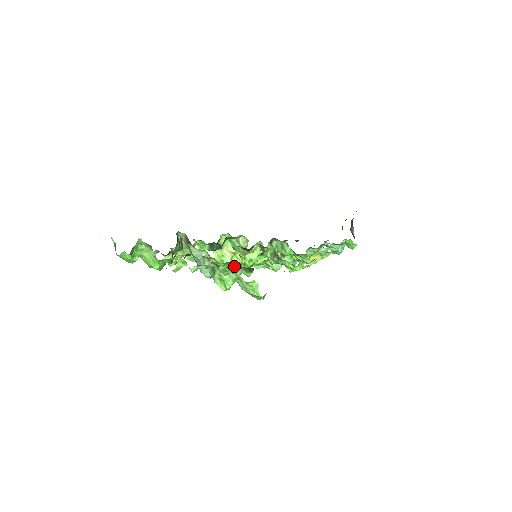
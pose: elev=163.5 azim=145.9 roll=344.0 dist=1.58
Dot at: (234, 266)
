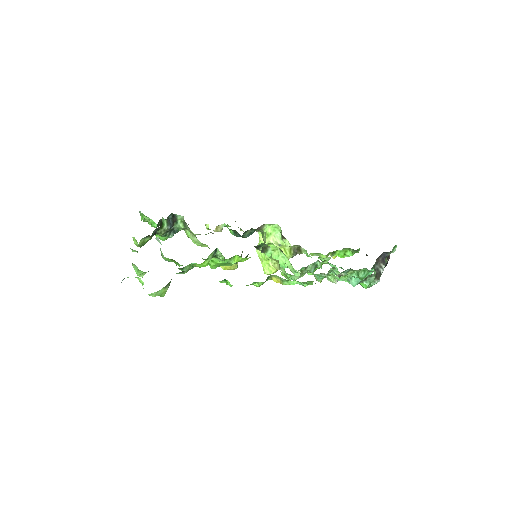
Dot at: (172, 259)
